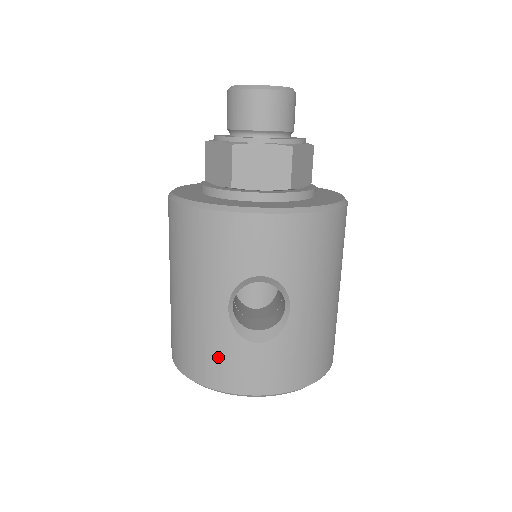
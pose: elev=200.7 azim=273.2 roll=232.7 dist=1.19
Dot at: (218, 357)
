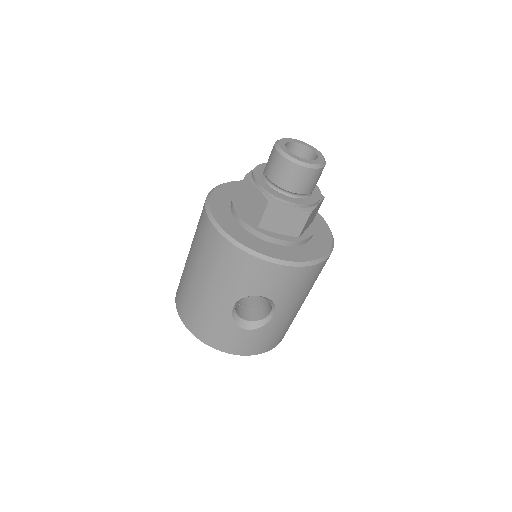
Dot at: (216, 329)
